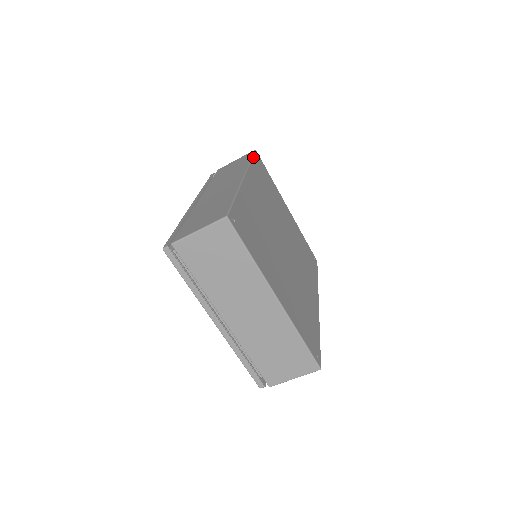
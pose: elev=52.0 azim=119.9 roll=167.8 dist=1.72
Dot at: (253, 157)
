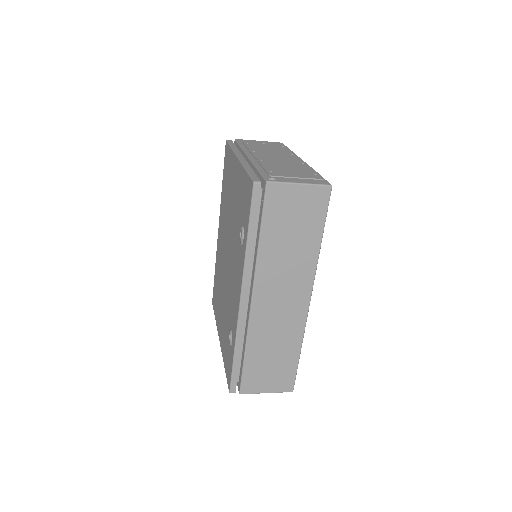
Dot at: occluded
